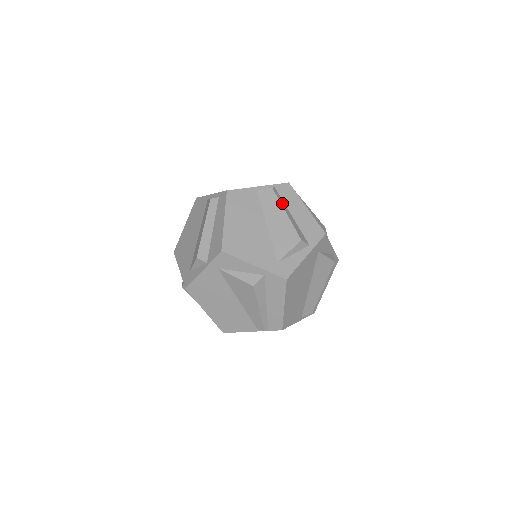
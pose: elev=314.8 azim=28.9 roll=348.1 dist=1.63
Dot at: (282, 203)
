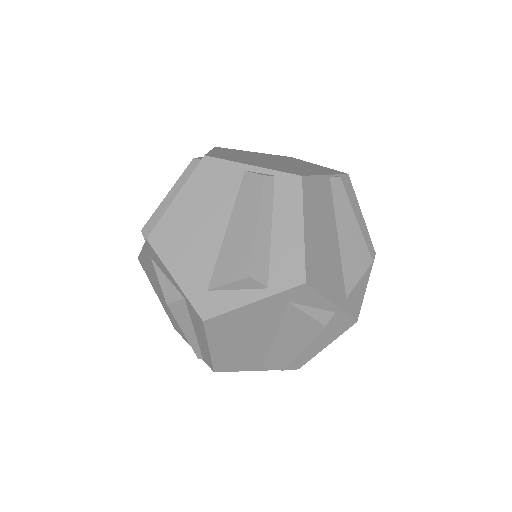
Dot at: (265, 205)
